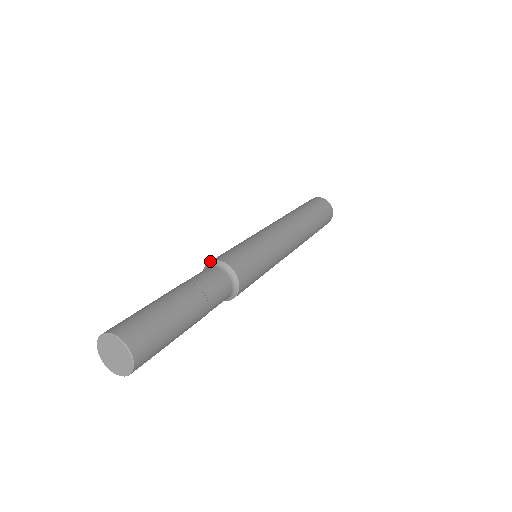
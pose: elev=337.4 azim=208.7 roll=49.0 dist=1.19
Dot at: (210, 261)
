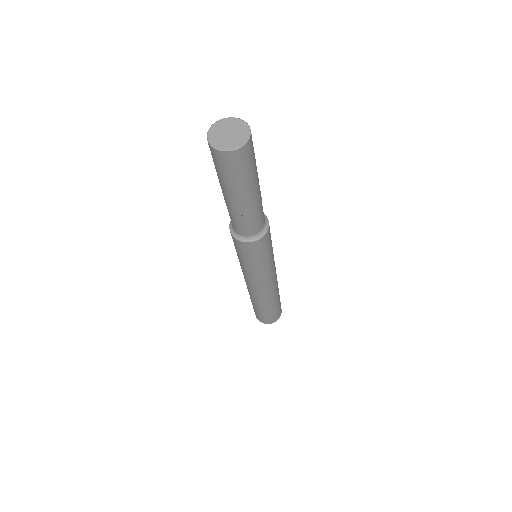
Dot at: occluded
